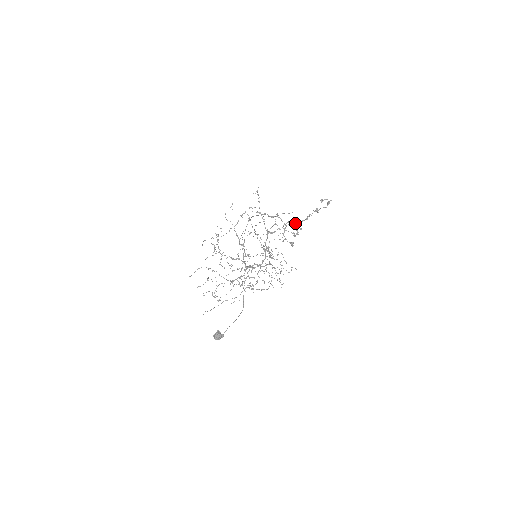
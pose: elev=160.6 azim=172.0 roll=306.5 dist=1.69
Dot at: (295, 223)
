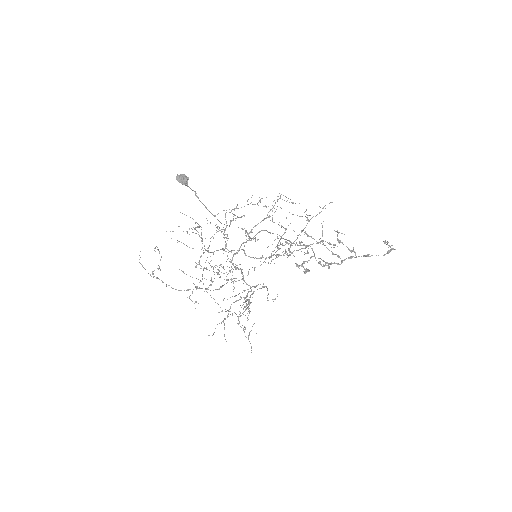
Dot at: (339, 240)
